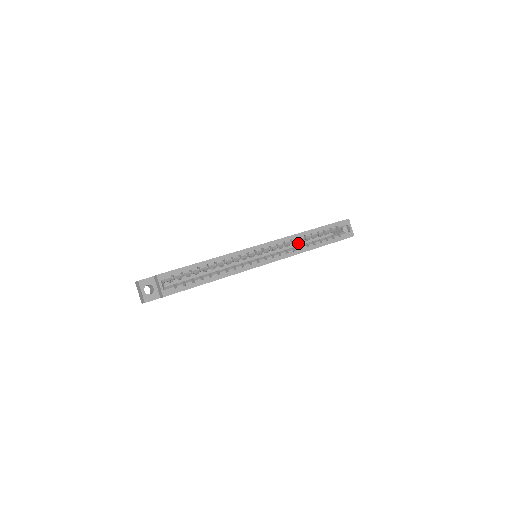
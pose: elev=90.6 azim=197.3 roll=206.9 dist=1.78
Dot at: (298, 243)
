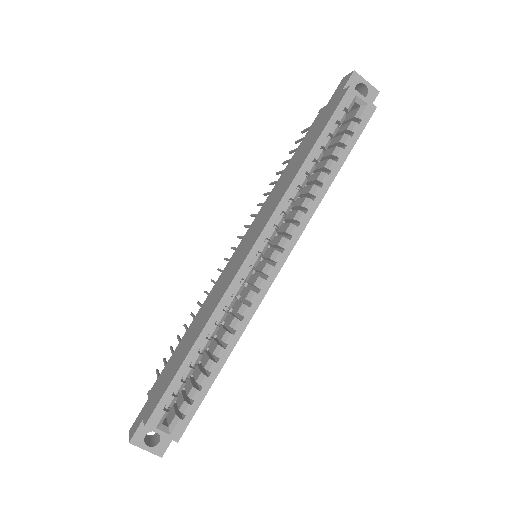
Dot at: occluded
